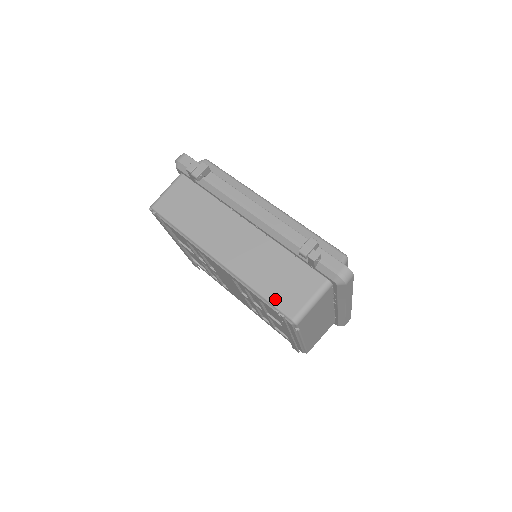
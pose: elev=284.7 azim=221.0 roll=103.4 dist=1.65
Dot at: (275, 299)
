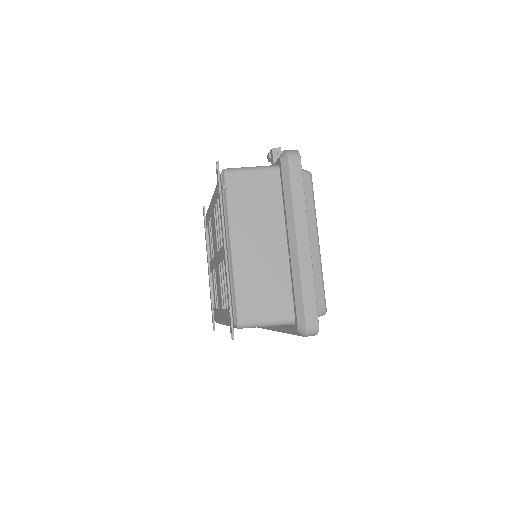
Dot at: occluded
